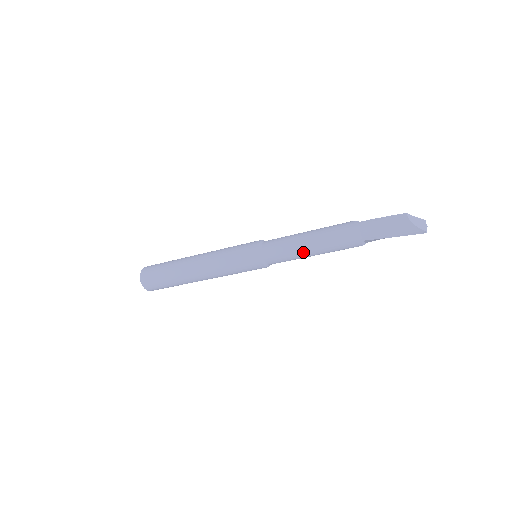
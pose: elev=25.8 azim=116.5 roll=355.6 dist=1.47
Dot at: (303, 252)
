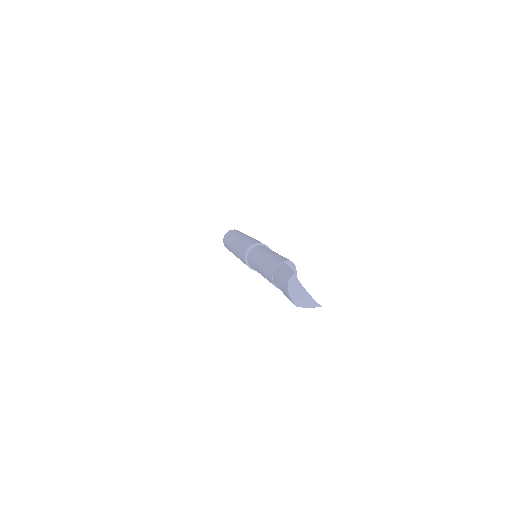
Dot at: (257, 268)
